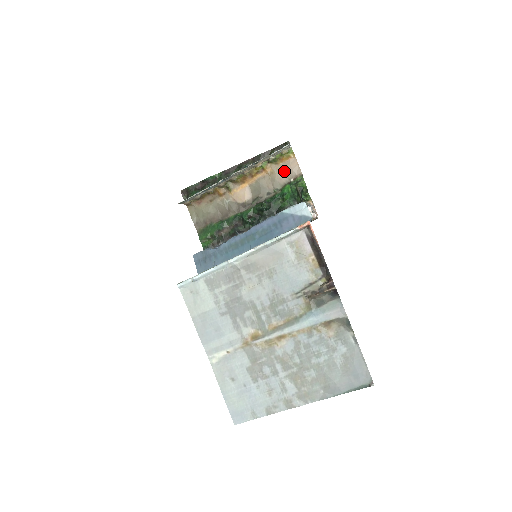
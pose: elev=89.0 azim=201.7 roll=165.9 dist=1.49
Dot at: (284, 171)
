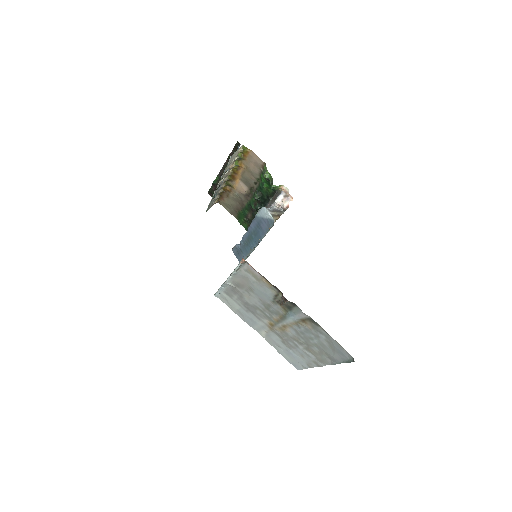
Dot at: (252, 164)
